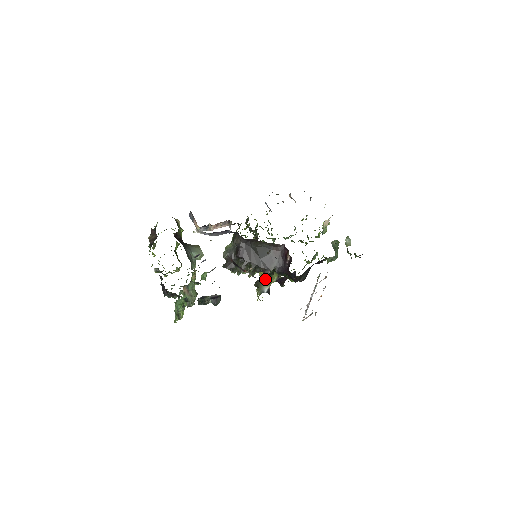
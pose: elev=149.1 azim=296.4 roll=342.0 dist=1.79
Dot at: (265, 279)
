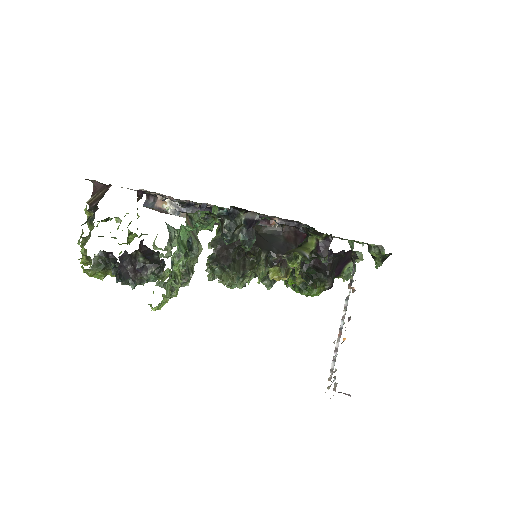
Dot at: (298, 247)
